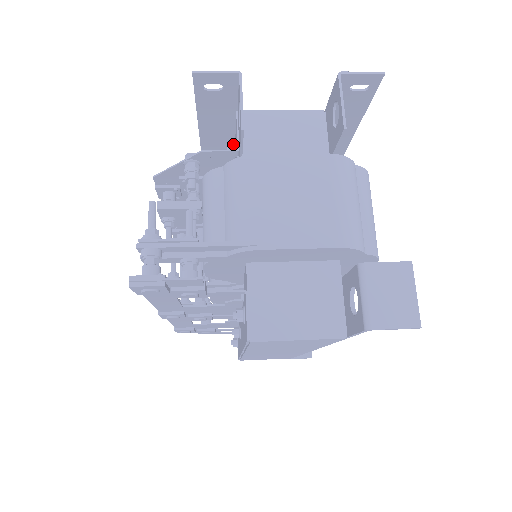
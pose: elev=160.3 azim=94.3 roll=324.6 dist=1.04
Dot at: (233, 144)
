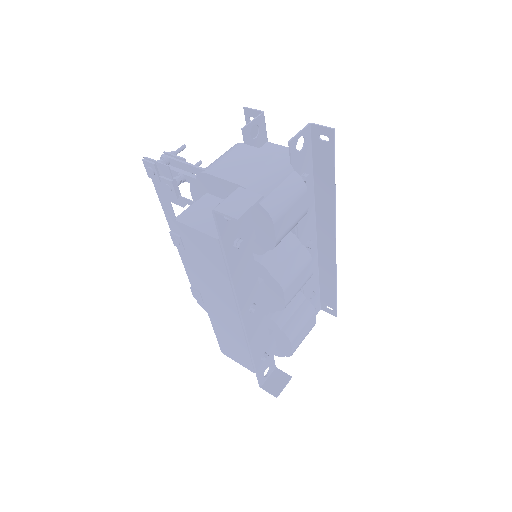
Dot at: occluded
